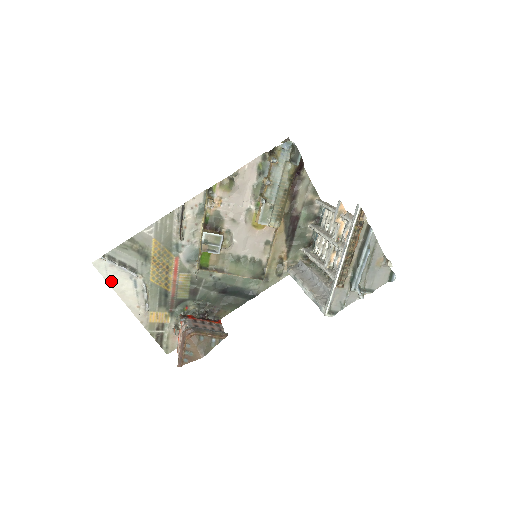
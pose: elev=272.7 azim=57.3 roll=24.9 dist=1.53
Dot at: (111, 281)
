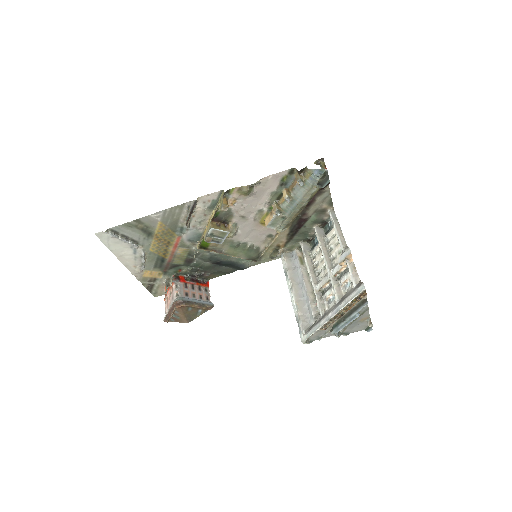
Dot at: (112, 248)
